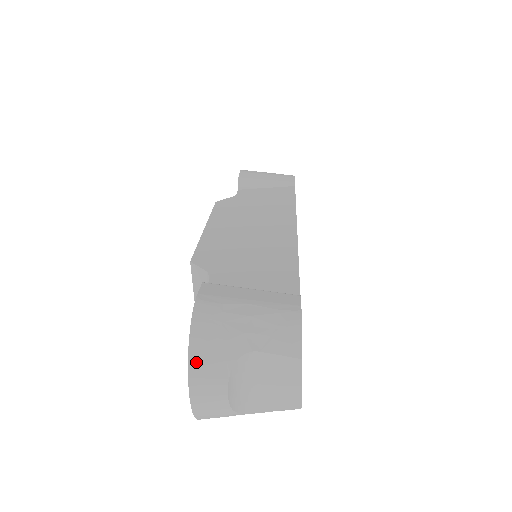
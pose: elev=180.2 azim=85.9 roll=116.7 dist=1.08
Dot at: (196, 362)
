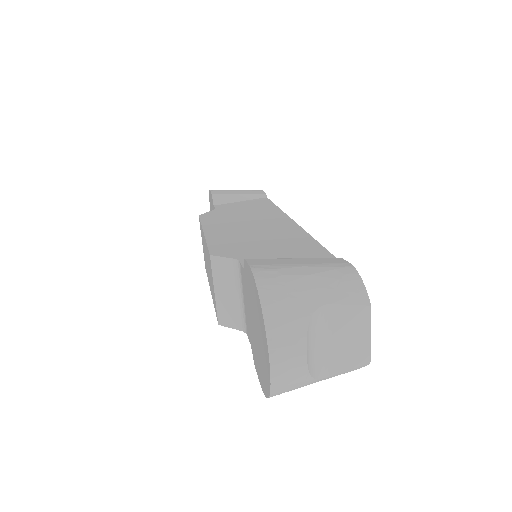
Dot at: (272, 323)
